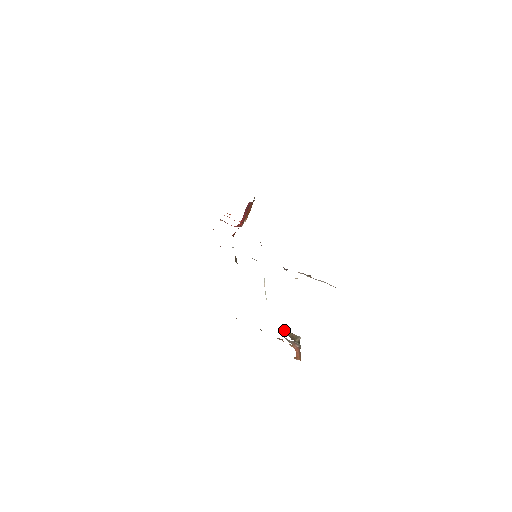
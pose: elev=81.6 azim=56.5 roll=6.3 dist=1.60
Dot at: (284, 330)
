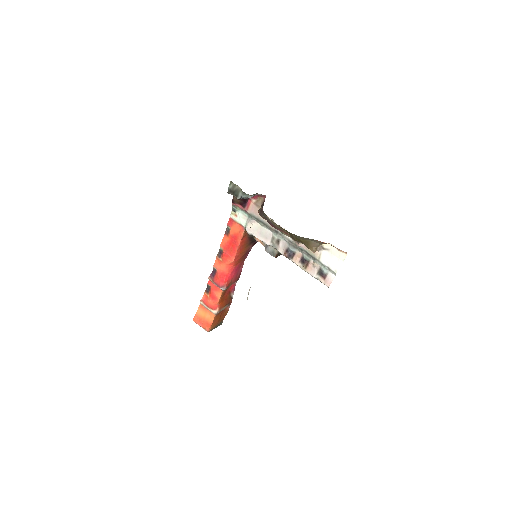
Dot at: occluded
